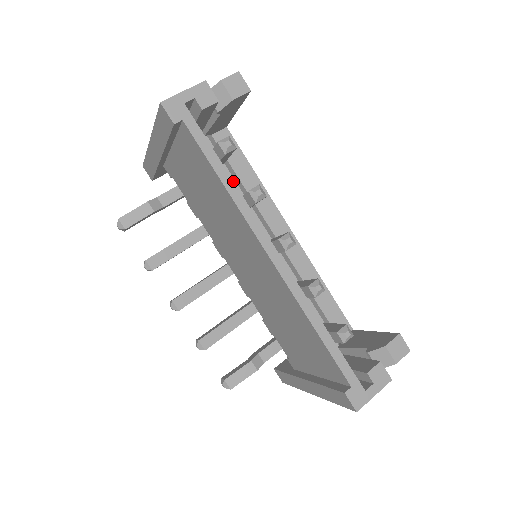
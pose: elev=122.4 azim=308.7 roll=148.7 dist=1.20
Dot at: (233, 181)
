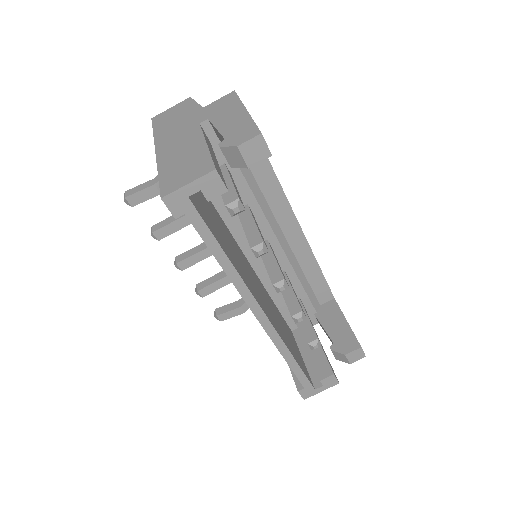
Dot at: (232, 265)
